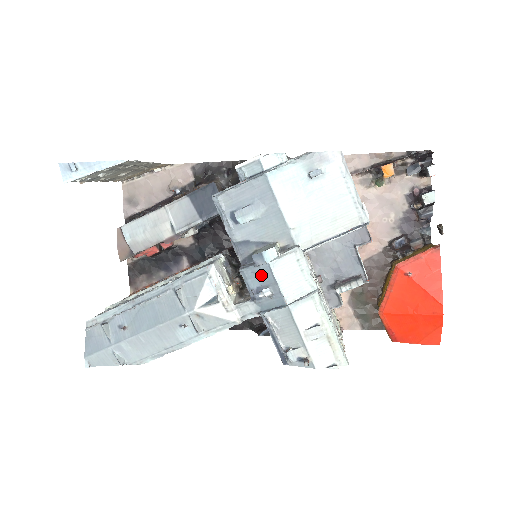
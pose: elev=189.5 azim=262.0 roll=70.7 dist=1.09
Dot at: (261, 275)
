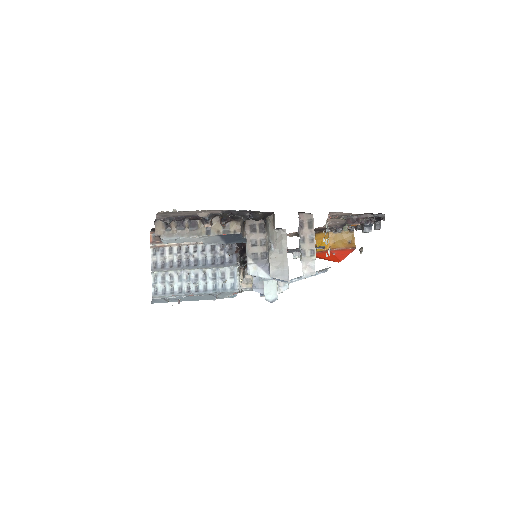
Dot at: occluded
